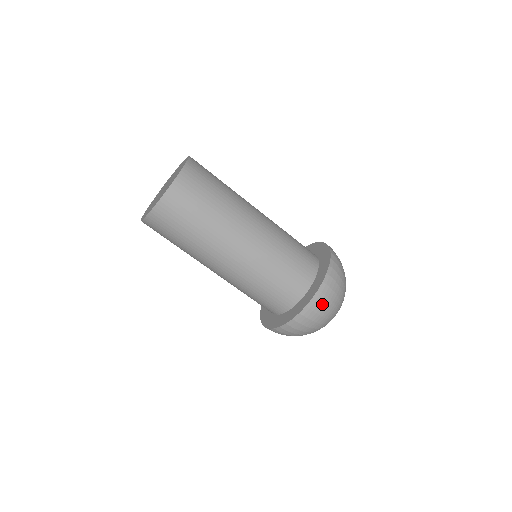
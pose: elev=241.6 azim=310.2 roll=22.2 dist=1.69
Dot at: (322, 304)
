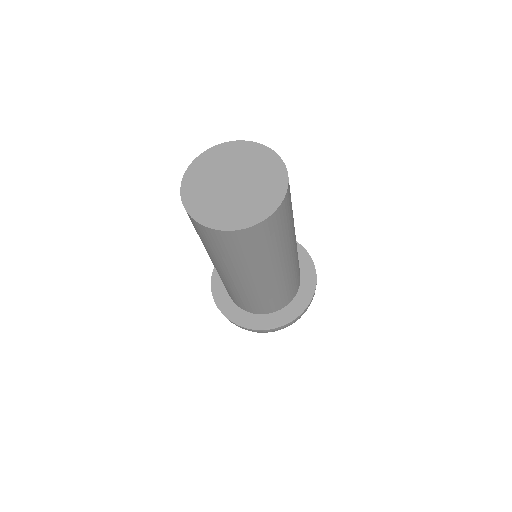
Dot at: occluded
